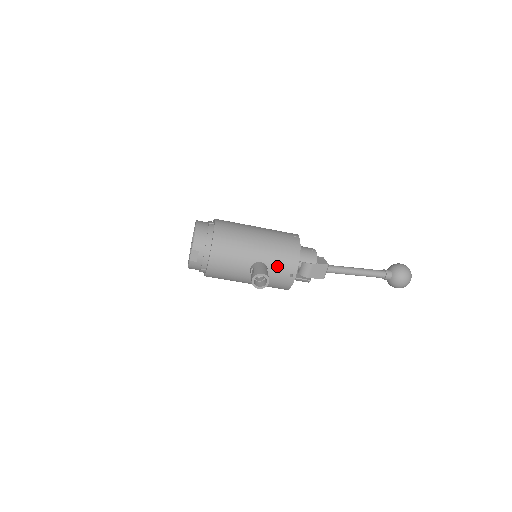
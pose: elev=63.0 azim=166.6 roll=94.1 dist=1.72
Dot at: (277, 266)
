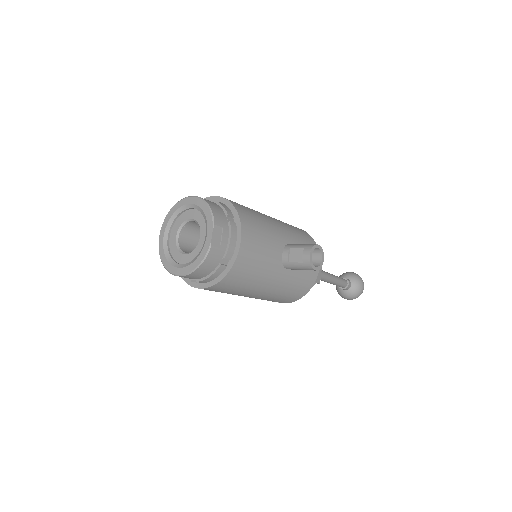
Dot at: occluded
